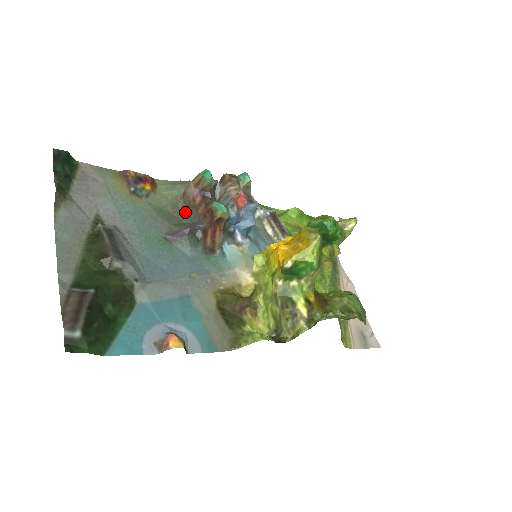
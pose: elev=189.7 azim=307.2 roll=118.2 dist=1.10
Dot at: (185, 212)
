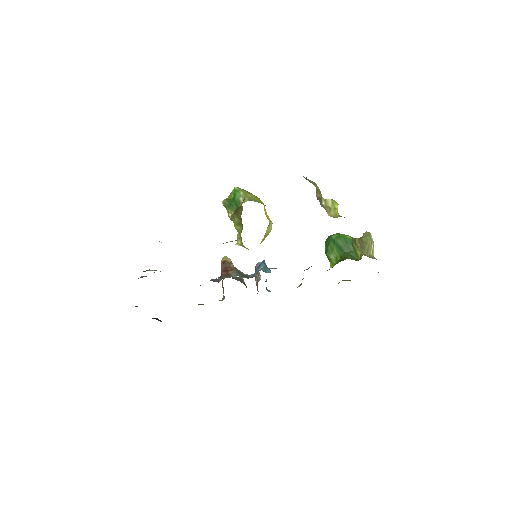
Dot at: occluded
